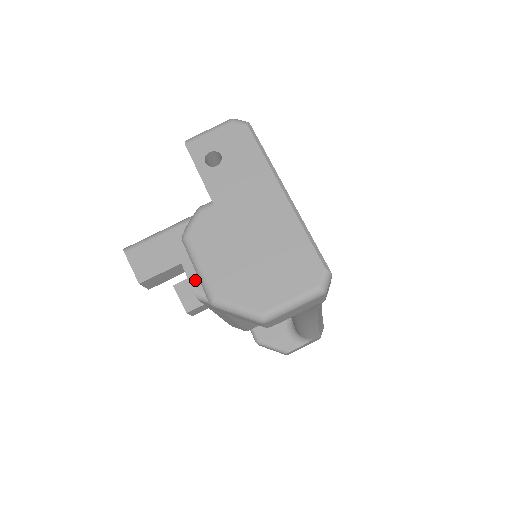
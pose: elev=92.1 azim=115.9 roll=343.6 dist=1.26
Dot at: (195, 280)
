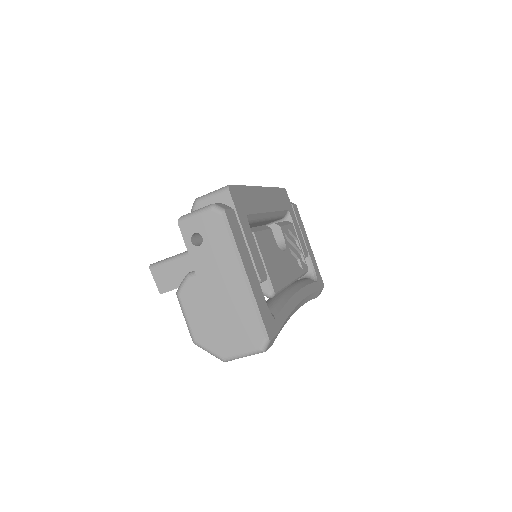
Dot at: occluded
